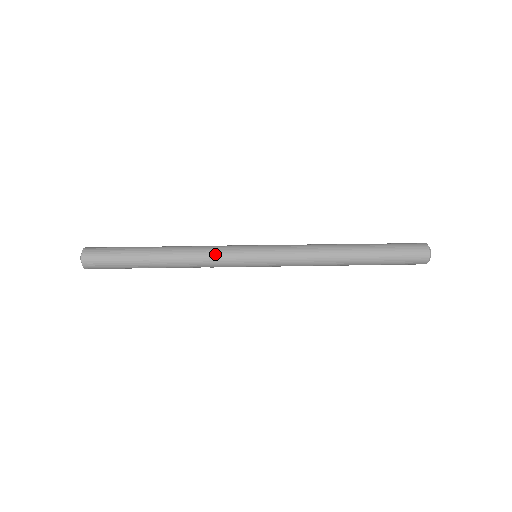
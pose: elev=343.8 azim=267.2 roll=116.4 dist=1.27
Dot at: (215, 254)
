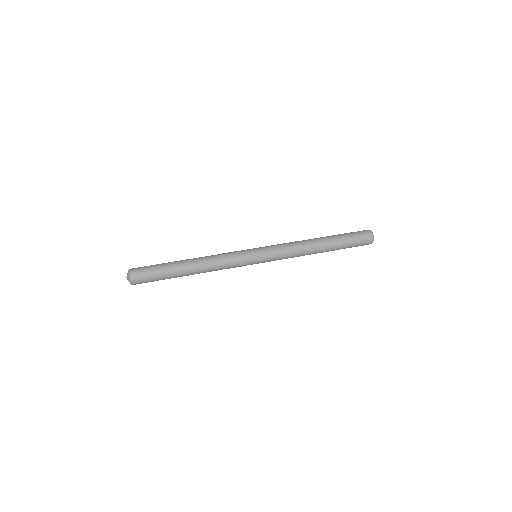
Dot at: (228, 256)
